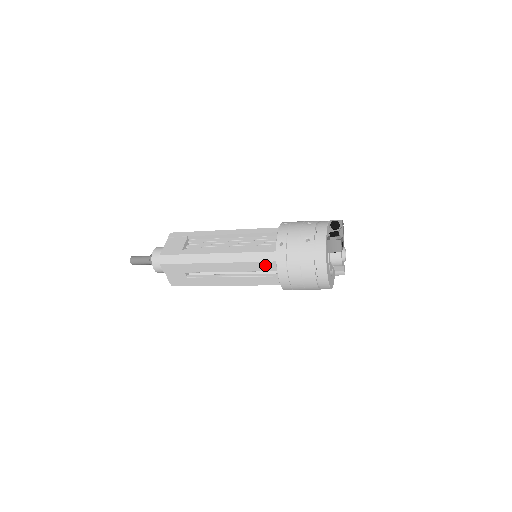
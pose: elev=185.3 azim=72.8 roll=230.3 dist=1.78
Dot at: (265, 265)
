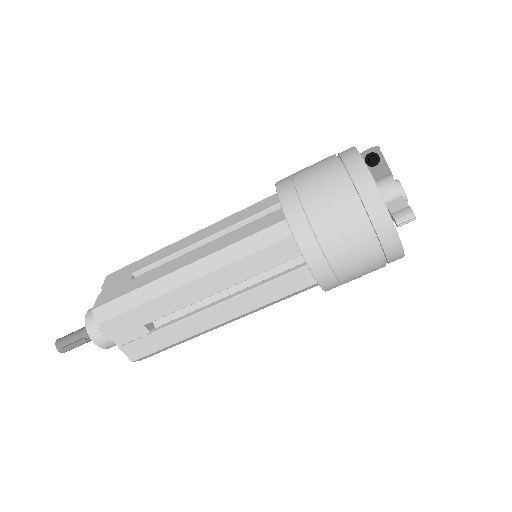
Dot at: (262, 205)
